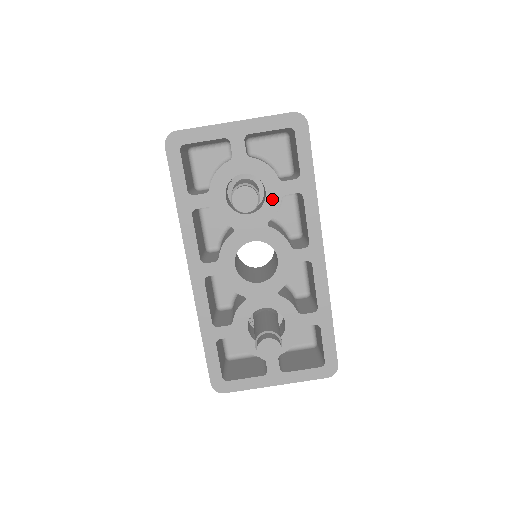
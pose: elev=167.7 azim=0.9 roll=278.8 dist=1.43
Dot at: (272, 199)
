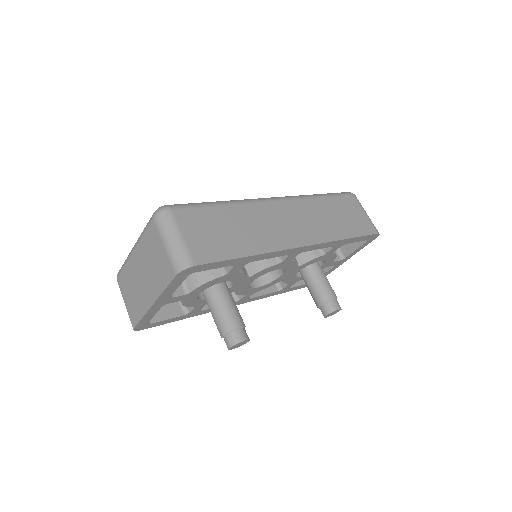
Dot at: (234, 278)
